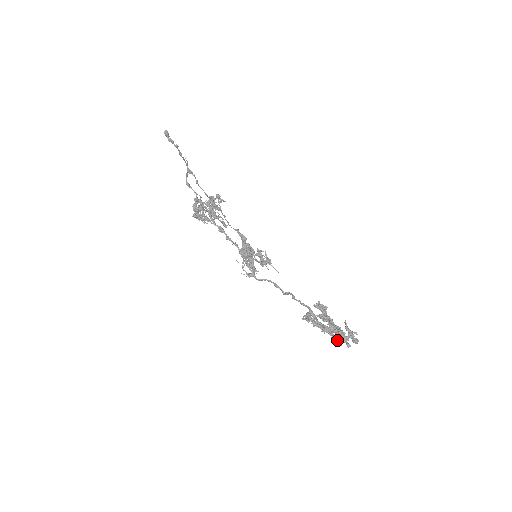
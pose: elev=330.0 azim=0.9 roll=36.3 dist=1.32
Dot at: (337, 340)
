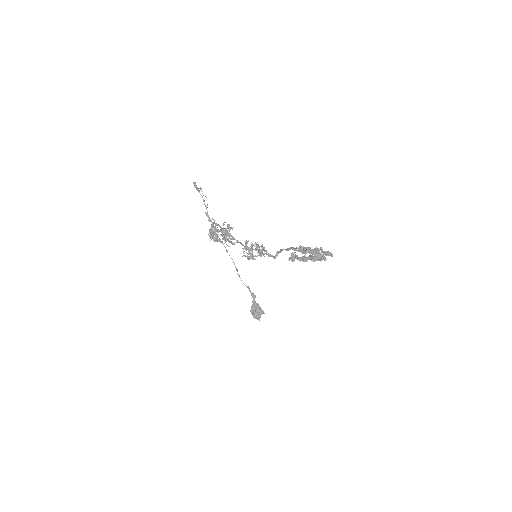
Dot at: (313, 250)
